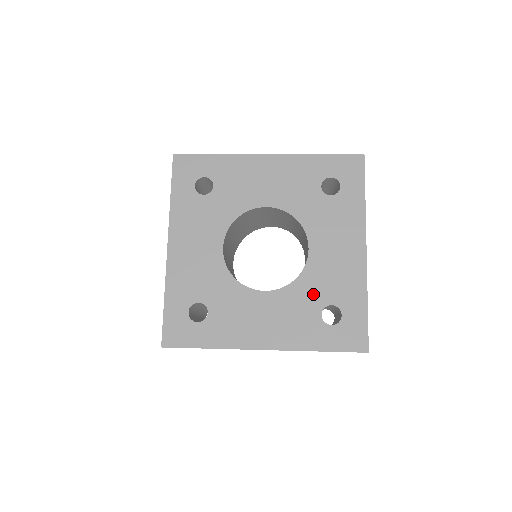
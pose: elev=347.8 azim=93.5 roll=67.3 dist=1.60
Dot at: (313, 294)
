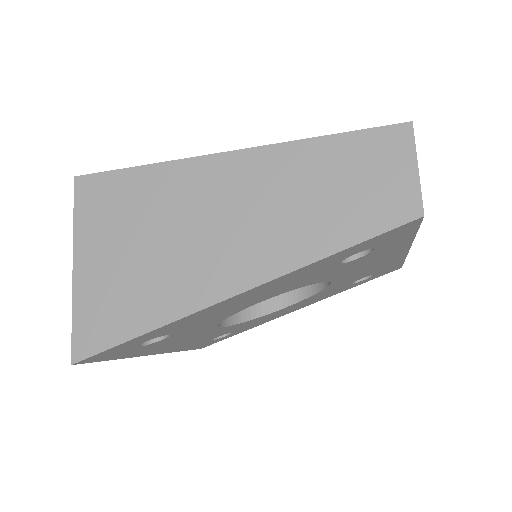
Dot at: occluded
